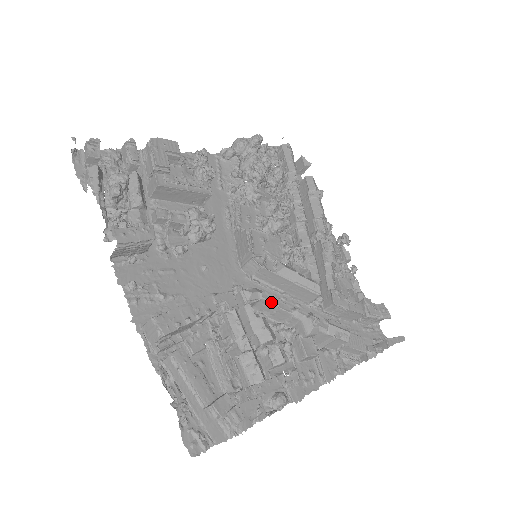
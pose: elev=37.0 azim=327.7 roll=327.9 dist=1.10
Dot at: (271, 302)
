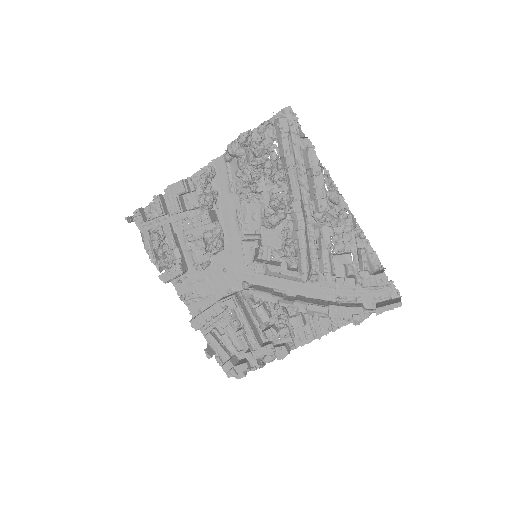
Dot at: (261, 298)
